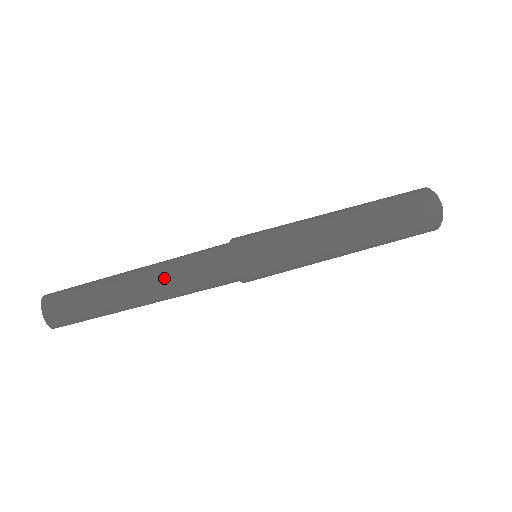
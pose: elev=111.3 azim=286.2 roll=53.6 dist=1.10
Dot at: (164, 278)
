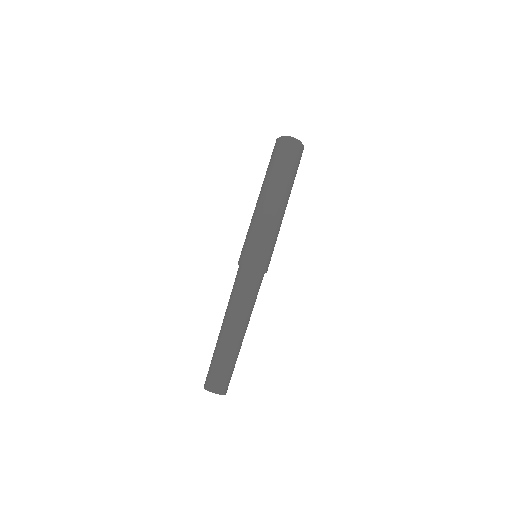
Dot at: (234, 312)
